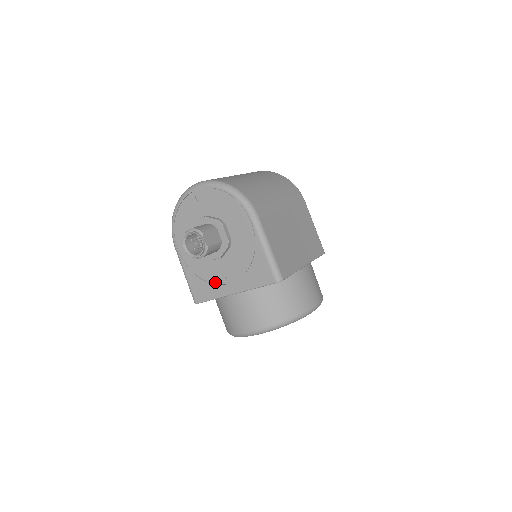
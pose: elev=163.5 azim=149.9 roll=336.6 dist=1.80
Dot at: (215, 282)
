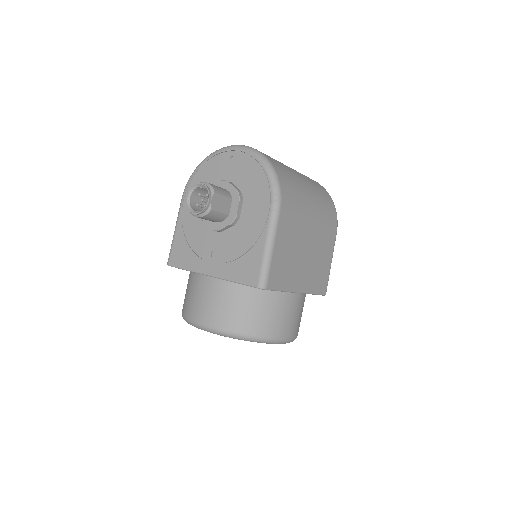
Dot at: (199, 253)
